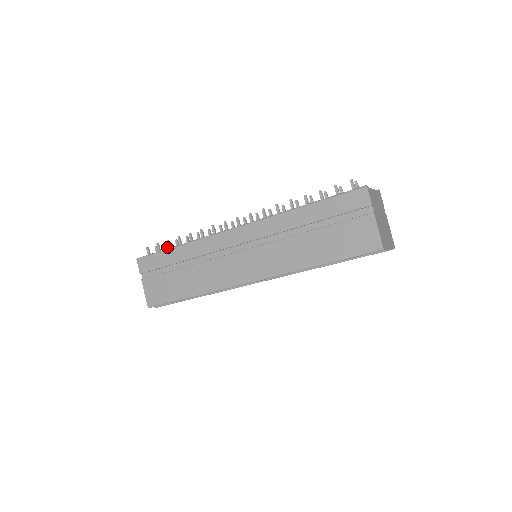
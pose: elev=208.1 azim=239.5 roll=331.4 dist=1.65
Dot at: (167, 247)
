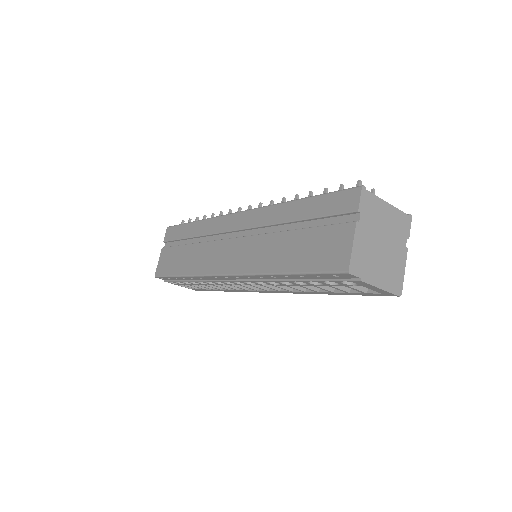
Dot at: occluded
